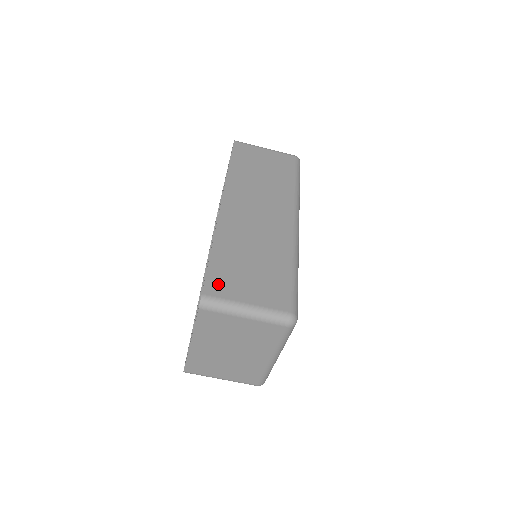
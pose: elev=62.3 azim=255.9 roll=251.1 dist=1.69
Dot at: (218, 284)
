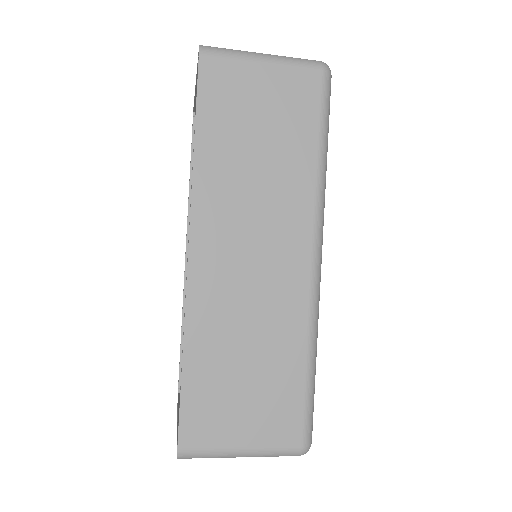
Dot at: (198, 426)
